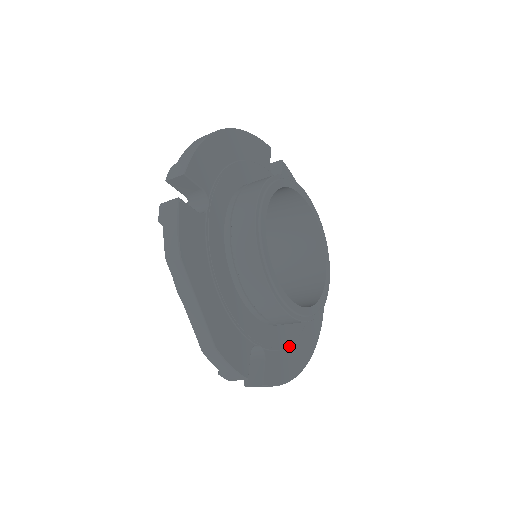
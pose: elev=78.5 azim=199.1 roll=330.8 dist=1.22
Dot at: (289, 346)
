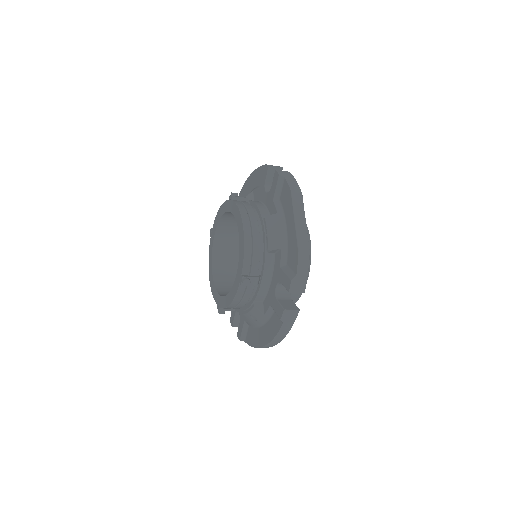
Dot at: occluded
